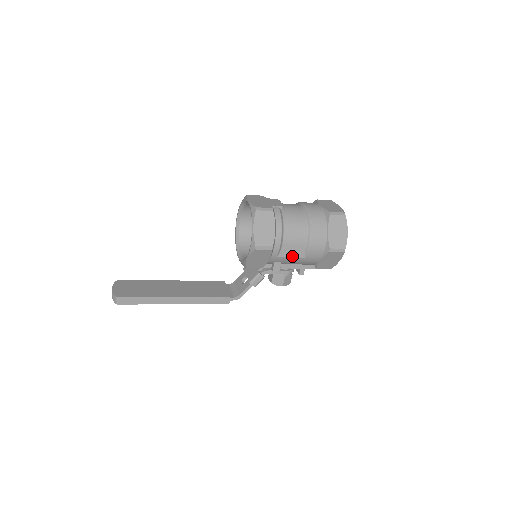
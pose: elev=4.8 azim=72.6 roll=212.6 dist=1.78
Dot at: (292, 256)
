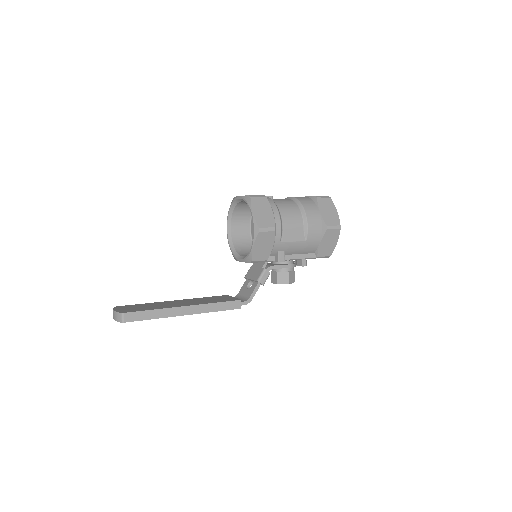
Dot at: (294, 240)
